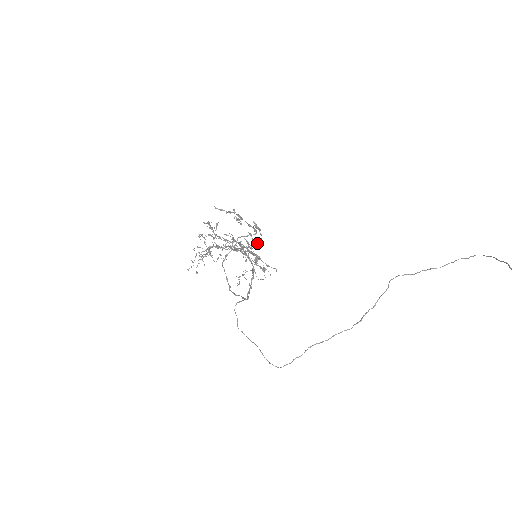
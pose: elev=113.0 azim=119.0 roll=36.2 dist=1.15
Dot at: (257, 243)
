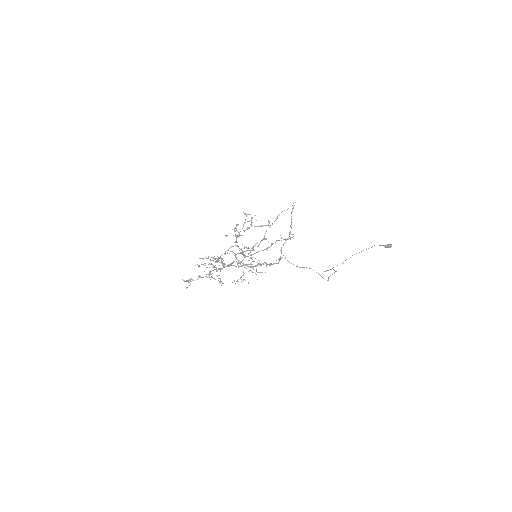
Dot at: occluded
